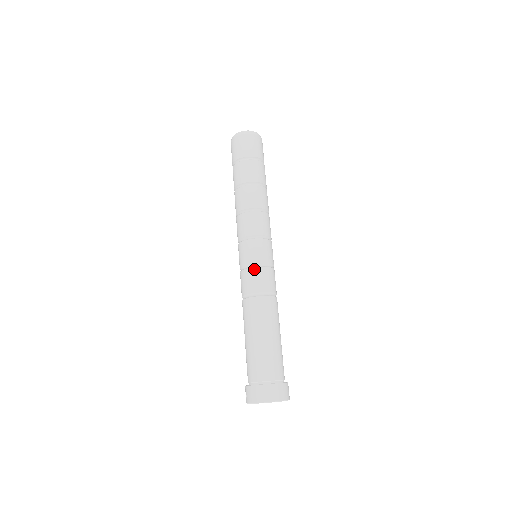
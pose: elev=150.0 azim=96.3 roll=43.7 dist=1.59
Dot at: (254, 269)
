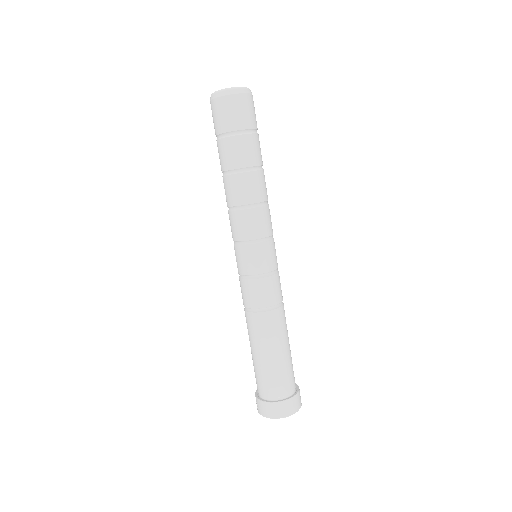
Dot at: (258, 281)
